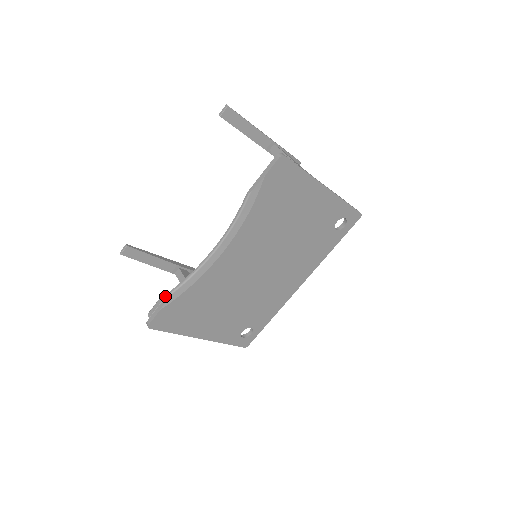
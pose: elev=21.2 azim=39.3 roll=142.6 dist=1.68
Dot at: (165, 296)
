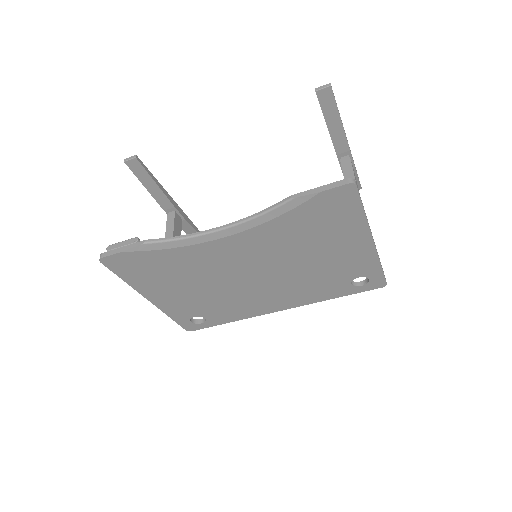
Dot at: (137, 241)
